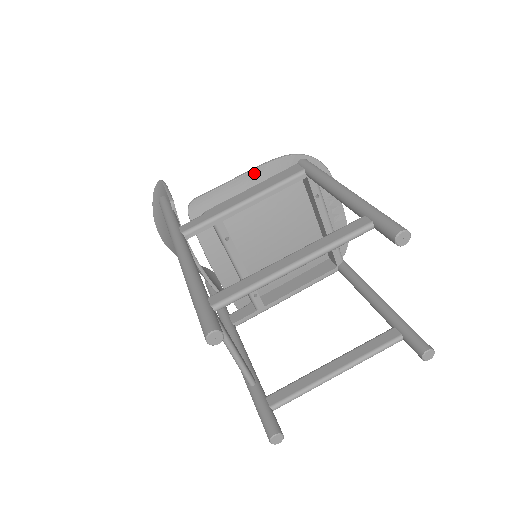
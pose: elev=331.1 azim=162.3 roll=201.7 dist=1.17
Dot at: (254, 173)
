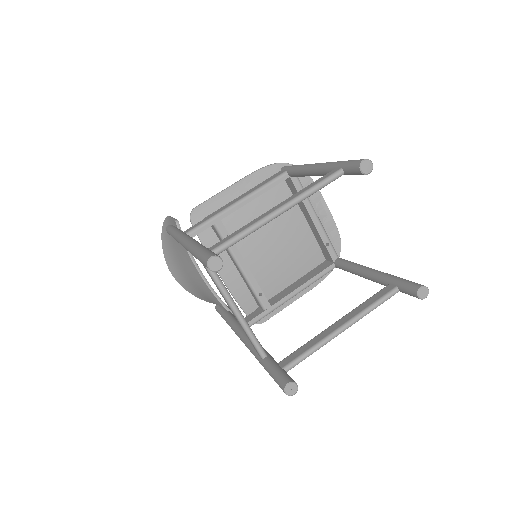
Dot at: (244, 181)
